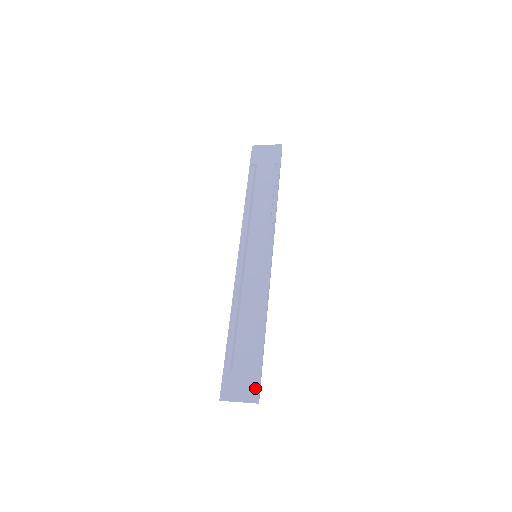
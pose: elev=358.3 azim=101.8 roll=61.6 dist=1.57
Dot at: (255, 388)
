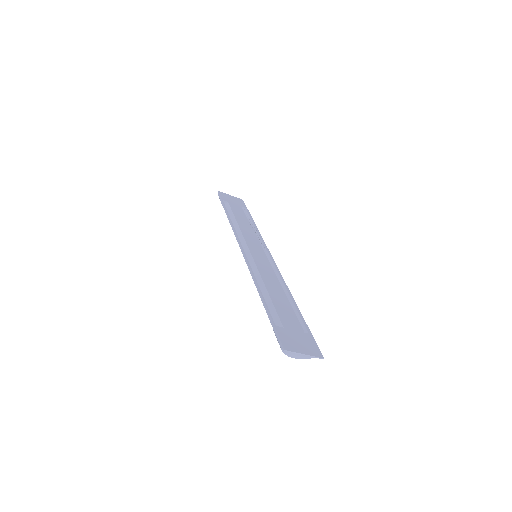
Dot at: (314, 345)
